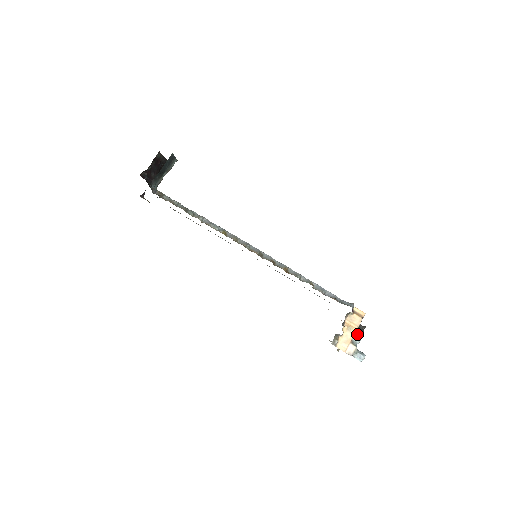
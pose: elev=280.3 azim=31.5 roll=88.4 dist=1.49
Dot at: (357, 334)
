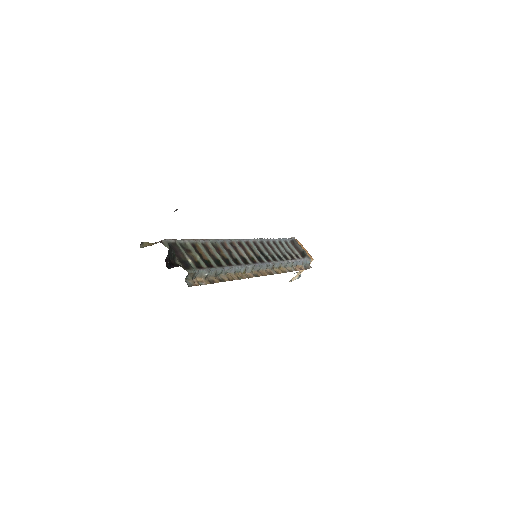
Dot at: occluded
